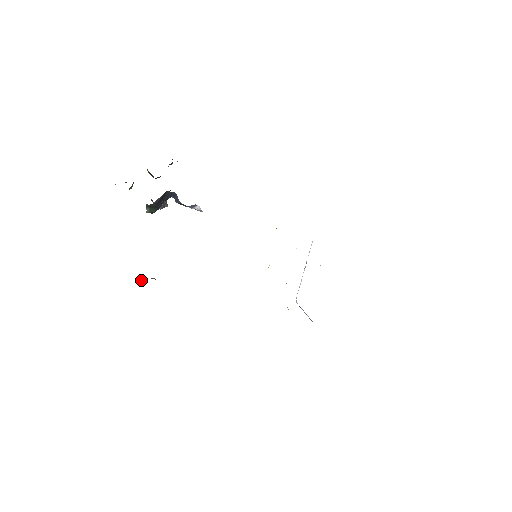
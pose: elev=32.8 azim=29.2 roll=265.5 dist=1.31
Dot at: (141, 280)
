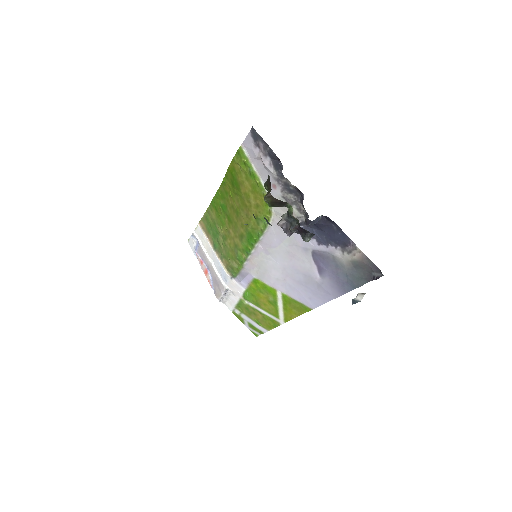
Dot at: (358, 299)
